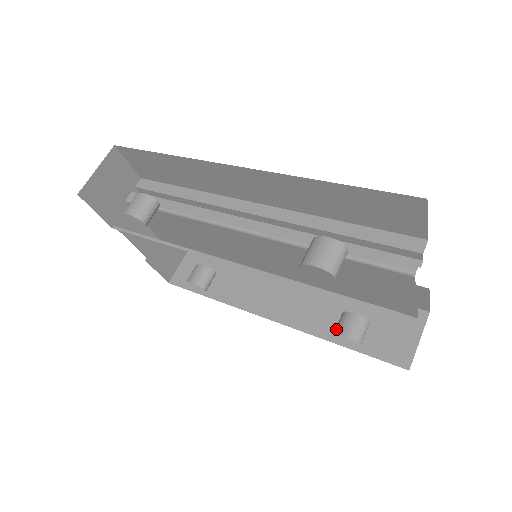
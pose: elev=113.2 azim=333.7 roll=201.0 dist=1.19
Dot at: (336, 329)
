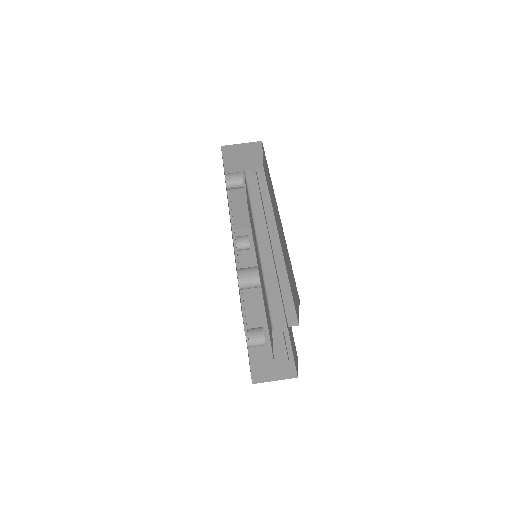
Dot at: occluded
